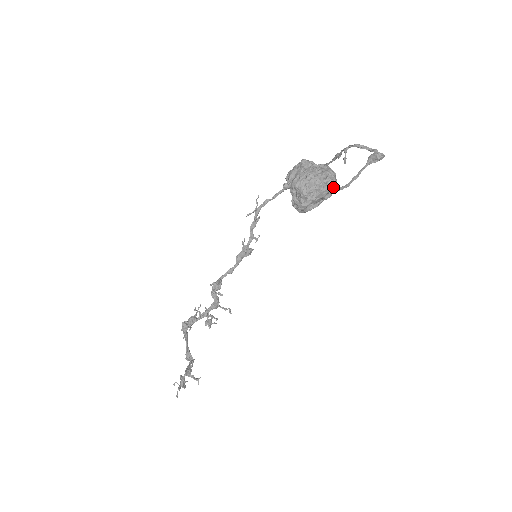
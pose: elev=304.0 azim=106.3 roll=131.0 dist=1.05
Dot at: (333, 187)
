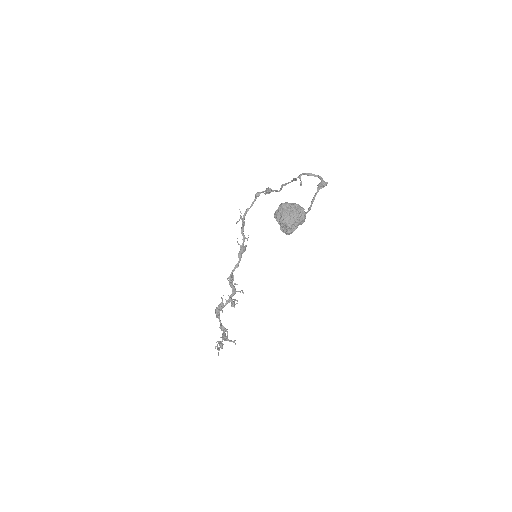
Dot at: (305, 218)
